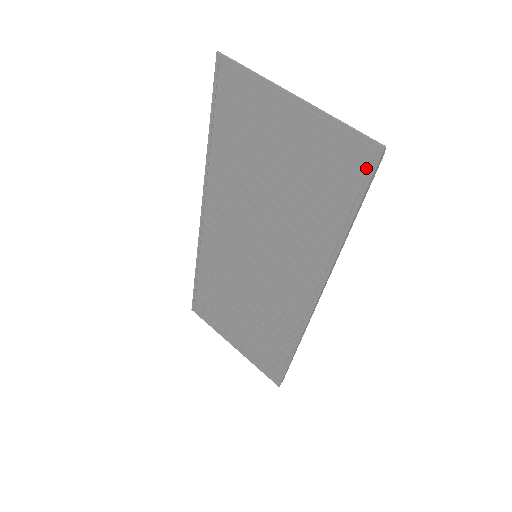
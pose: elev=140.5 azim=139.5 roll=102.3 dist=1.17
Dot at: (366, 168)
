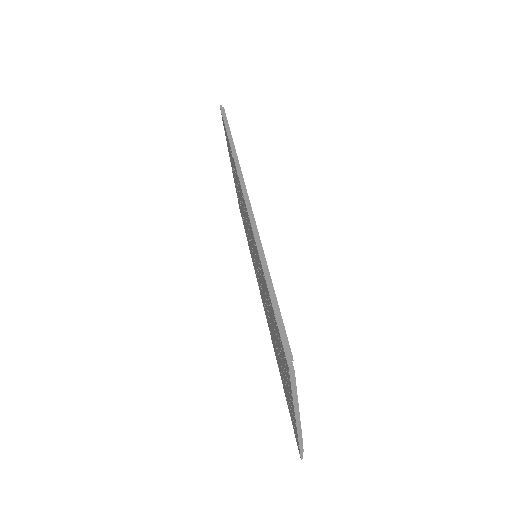
Dot at: occluded
